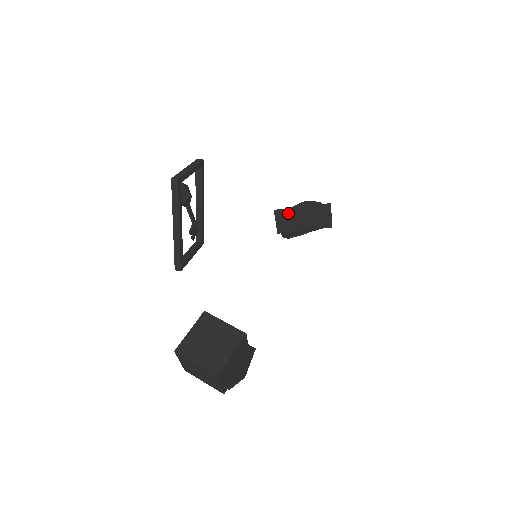
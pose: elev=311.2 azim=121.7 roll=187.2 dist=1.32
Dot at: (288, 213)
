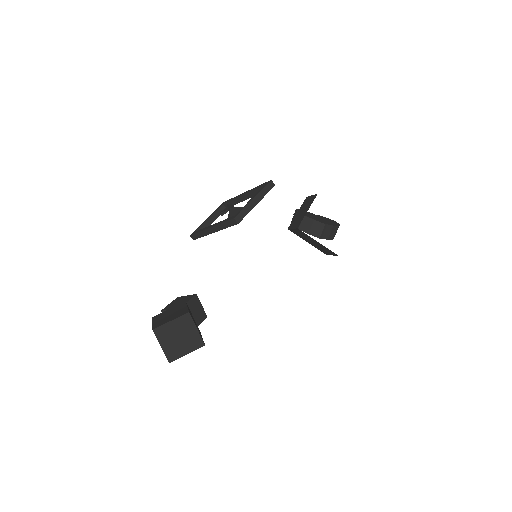
Dot at: (306, 235)
